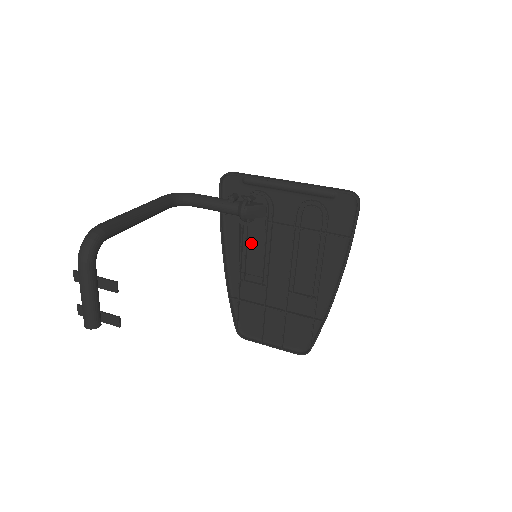
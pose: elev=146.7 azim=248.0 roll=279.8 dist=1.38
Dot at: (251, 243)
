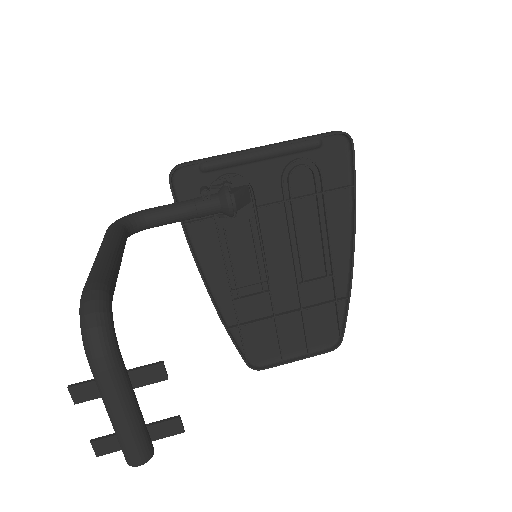
Dot at: (234, 247)
